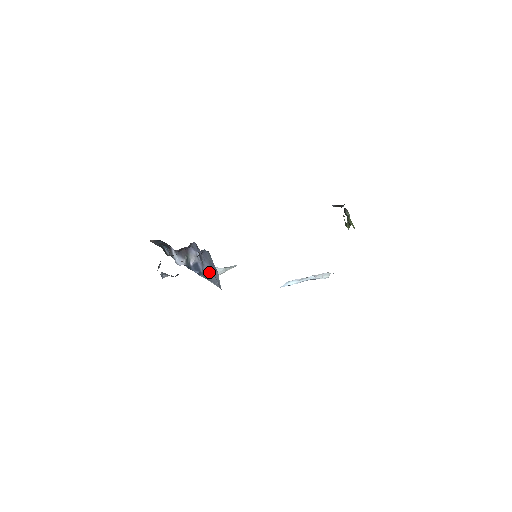
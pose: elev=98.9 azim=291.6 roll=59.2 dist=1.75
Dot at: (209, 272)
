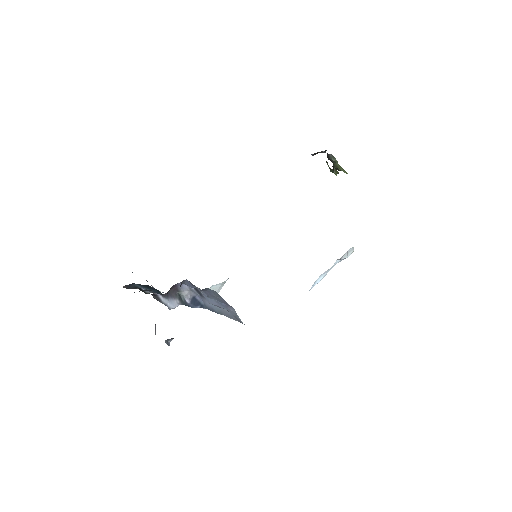
Dot at: (217, 306)
